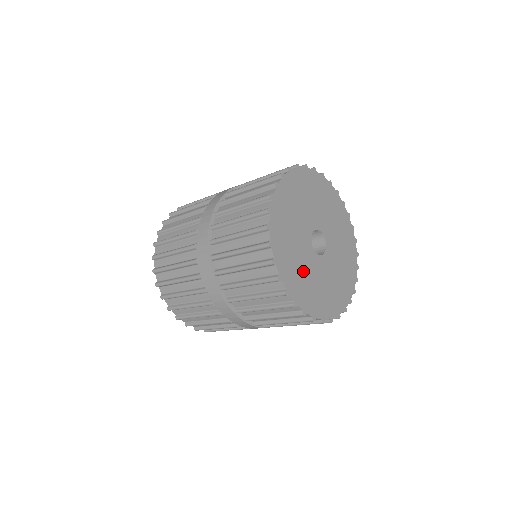
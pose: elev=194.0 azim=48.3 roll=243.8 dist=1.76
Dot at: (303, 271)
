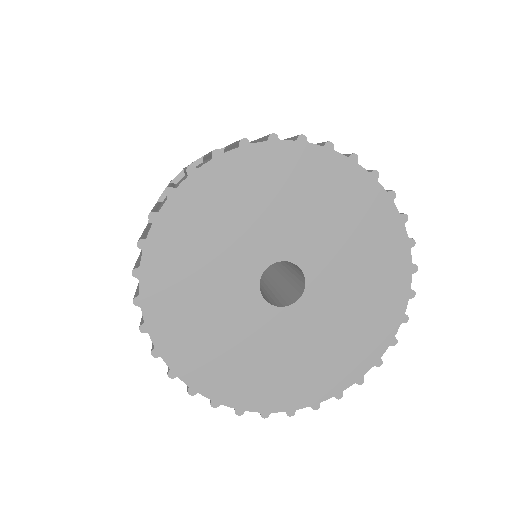
Dot at: (203, 282)
